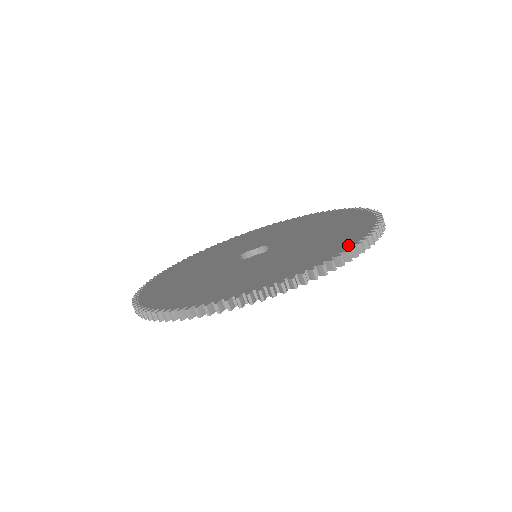
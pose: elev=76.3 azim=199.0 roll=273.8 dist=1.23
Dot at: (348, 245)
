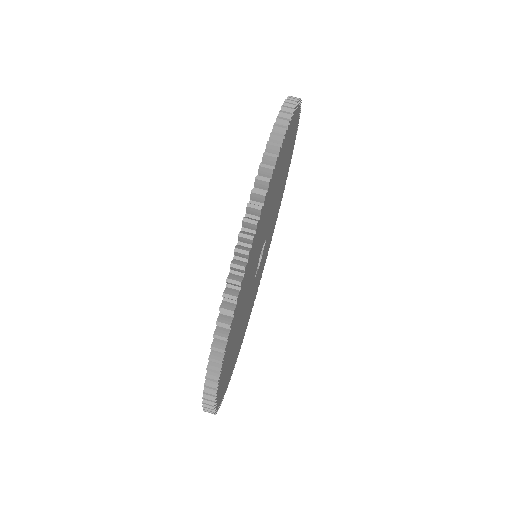
Dot at: occluded
